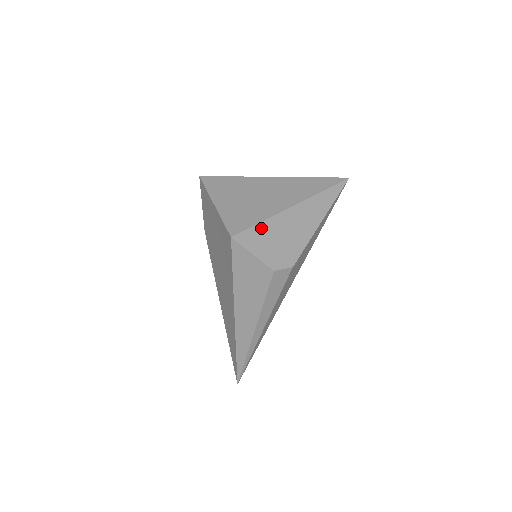
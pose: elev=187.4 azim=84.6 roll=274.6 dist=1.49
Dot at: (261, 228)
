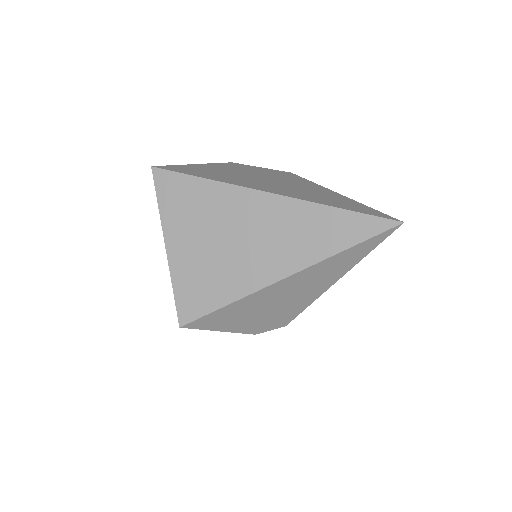
Dot at: (227, 310)
